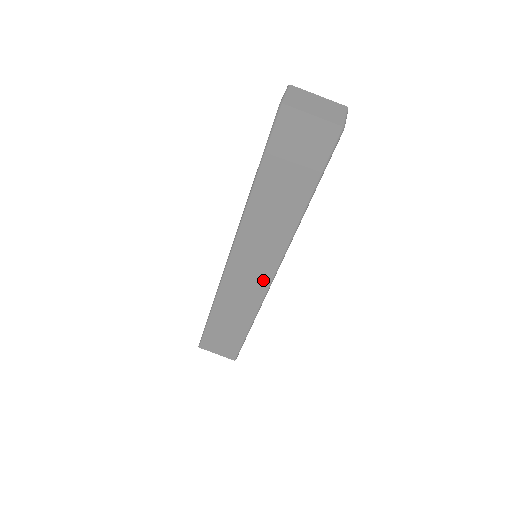
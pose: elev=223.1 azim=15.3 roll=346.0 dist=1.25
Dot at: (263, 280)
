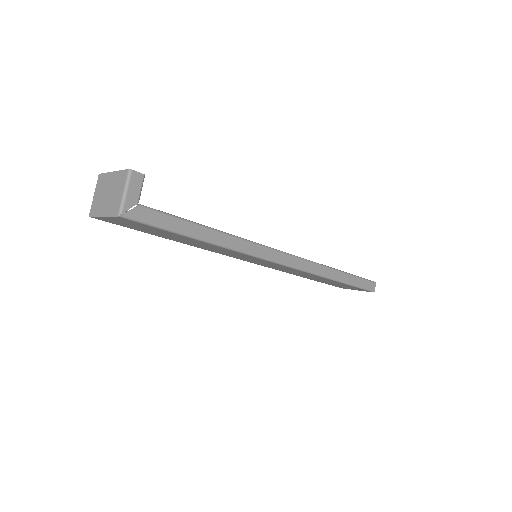
Dot at: (283, 267)
